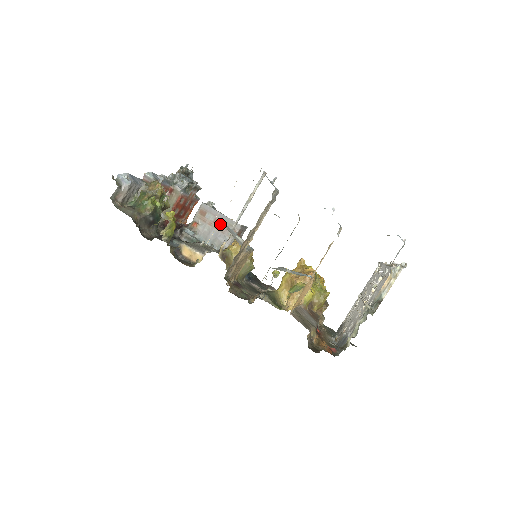
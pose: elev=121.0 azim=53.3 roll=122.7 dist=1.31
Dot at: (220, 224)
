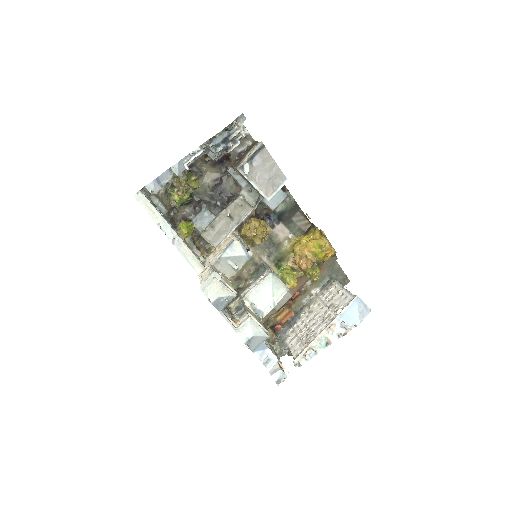
Dot at: occluded
